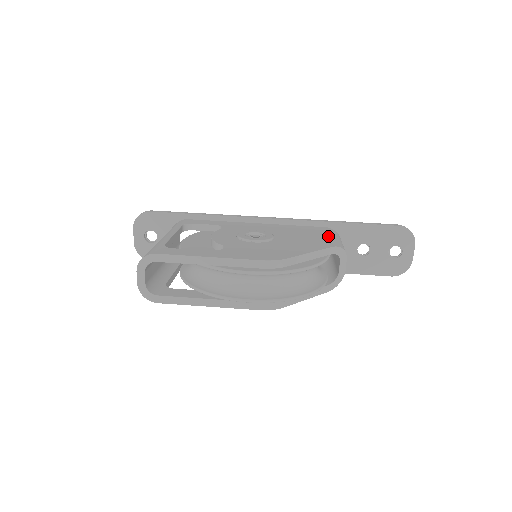
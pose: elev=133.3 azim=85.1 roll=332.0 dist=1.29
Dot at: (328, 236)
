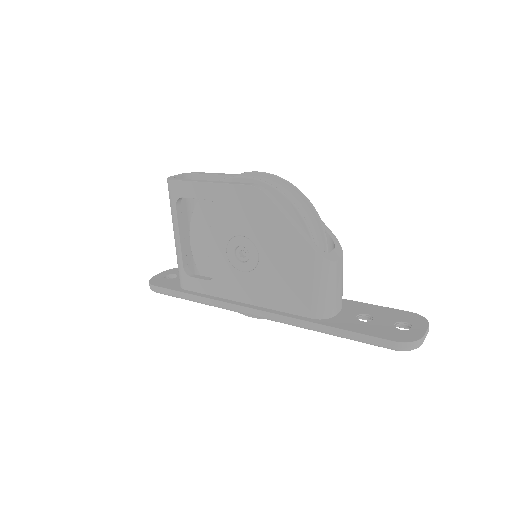
Dot at: occluded
